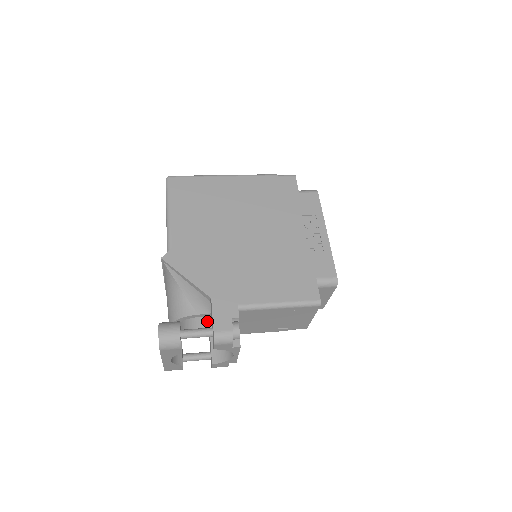
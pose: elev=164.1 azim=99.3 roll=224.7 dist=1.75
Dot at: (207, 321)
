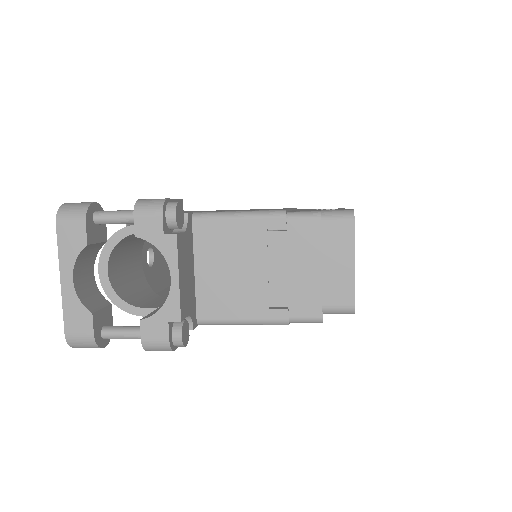
Dot at: (163, 303)
